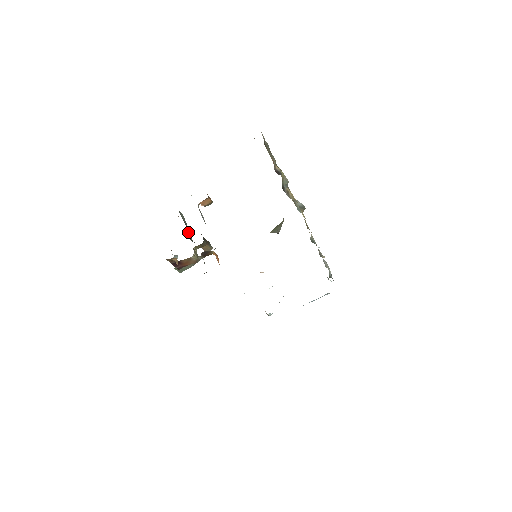
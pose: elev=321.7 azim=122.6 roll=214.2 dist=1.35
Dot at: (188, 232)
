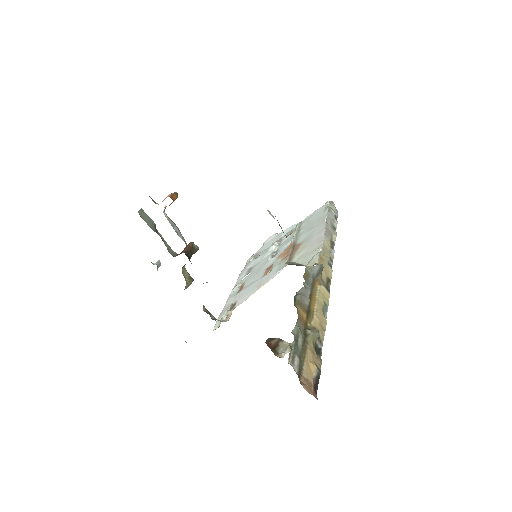
Dot at: (163, 241)
